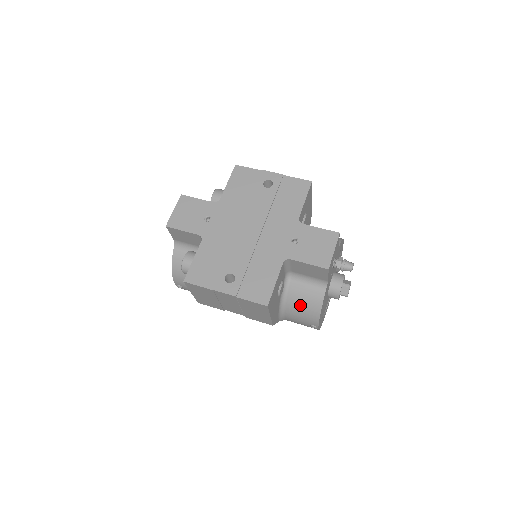
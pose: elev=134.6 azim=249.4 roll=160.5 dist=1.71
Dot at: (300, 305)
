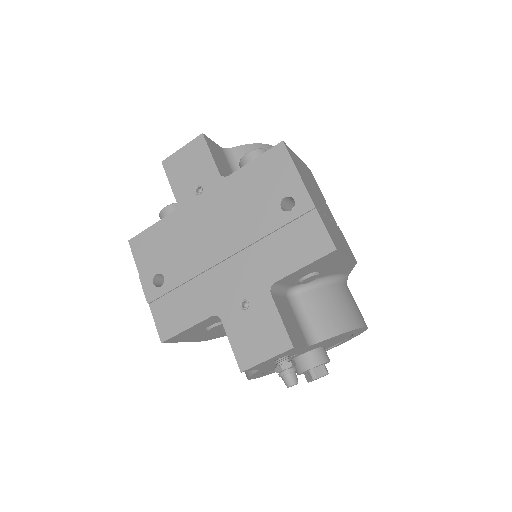
Dot at: occluded
